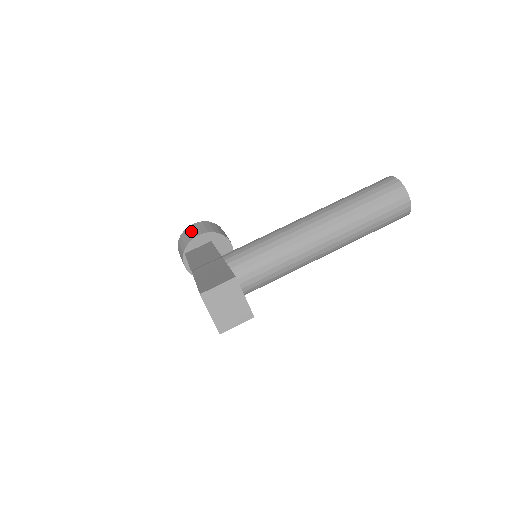
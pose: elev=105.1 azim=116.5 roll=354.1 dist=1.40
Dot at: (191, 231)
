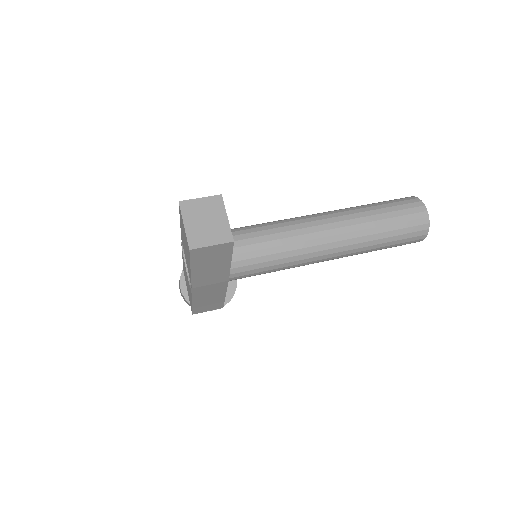
Dot at: occluded
